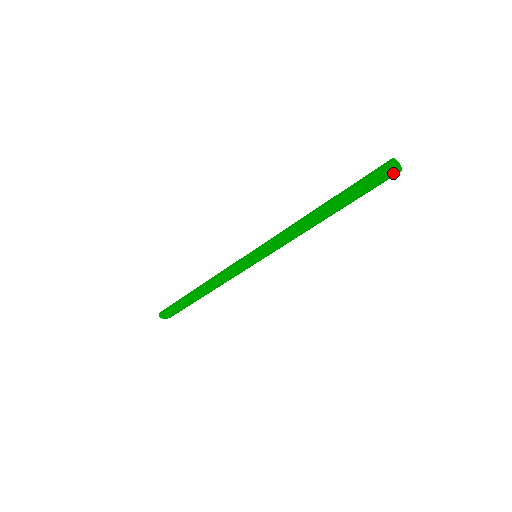
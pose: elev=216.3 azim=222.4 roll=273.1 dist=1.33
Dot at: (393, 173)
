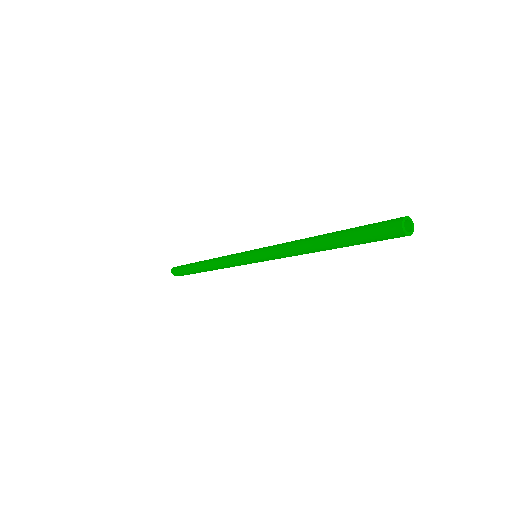
Dot at: (400, 236)
